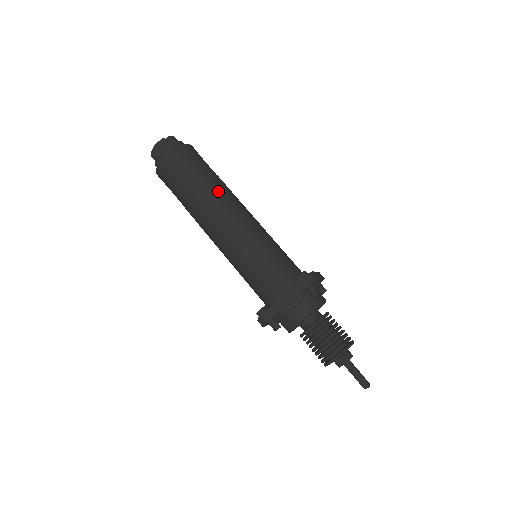
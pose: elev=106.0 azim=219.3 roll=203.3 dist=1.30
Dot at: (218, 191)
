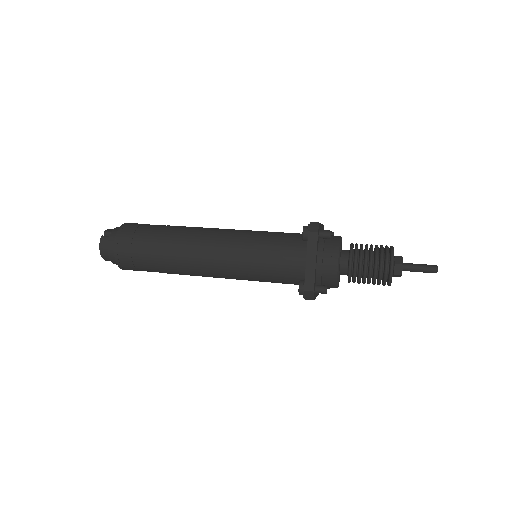
Dot at: (181, 233)
